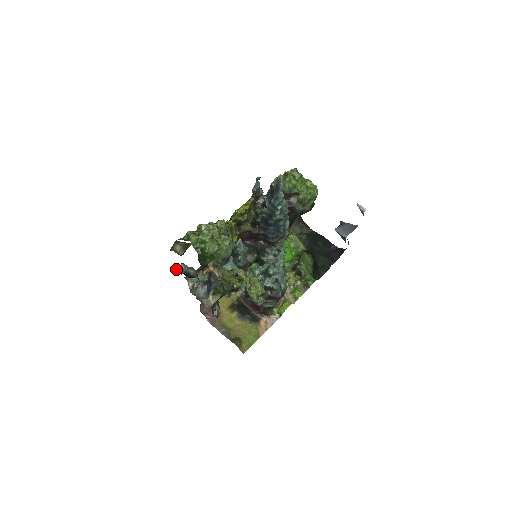
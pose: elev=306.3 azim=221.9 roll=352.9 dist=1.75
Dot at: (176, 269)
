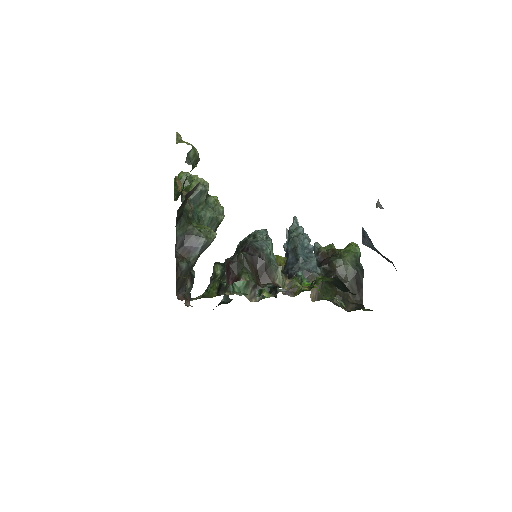
Dot at: occluded
